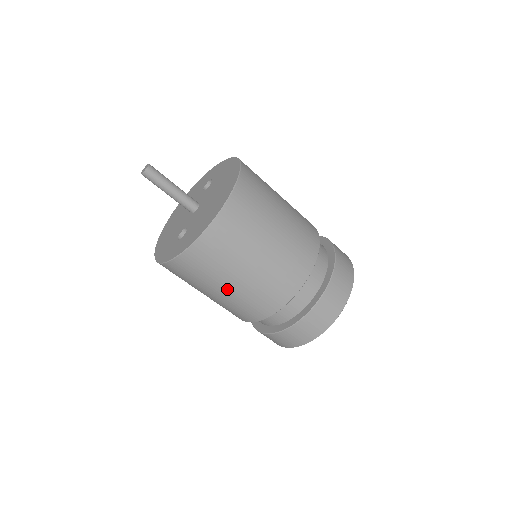
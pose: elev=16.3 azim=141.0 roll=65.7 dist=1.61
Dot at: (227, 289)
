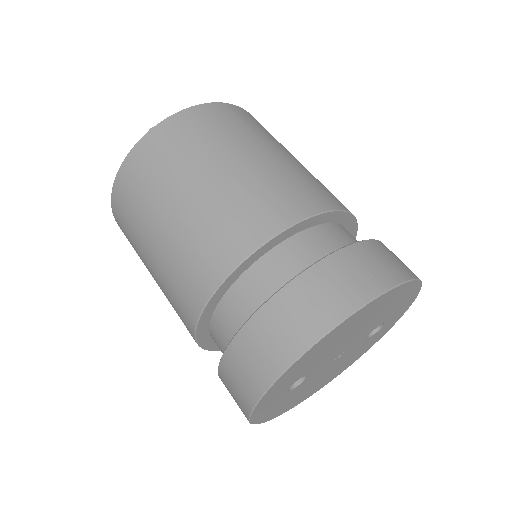
Dot at: (154, 247)
